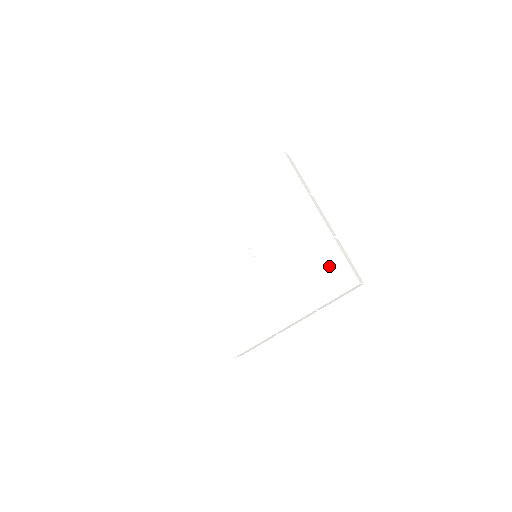
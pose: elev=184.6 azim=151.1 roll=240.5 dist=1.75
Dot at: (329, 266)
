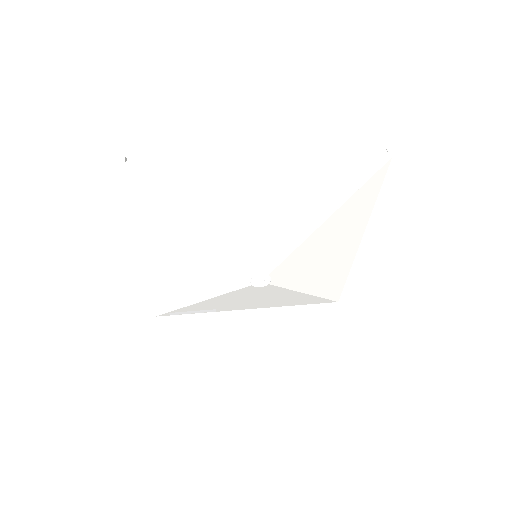
Dot at: (328, 290)
